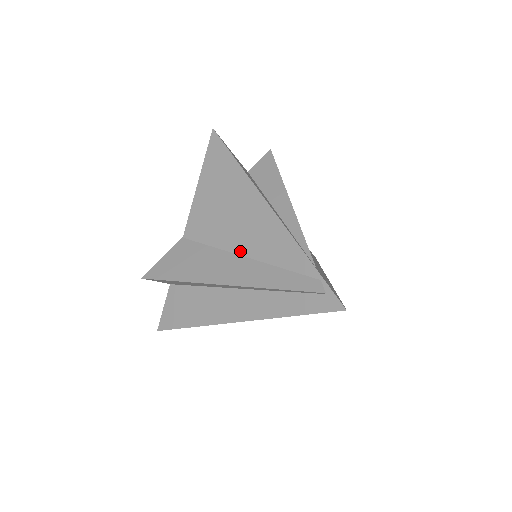
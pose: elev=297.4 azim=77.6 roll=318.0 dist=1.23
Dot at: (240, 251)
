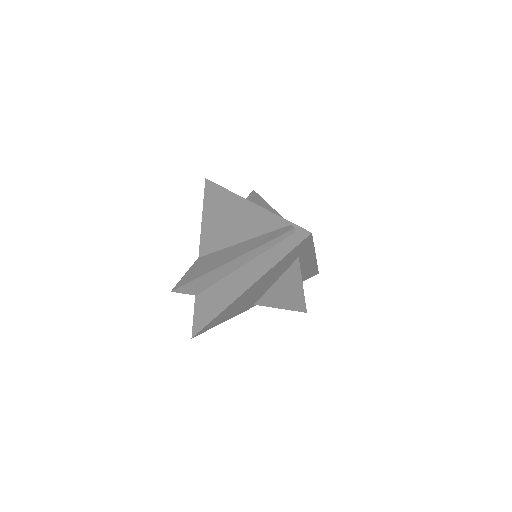
Dot at: (236, 241)
